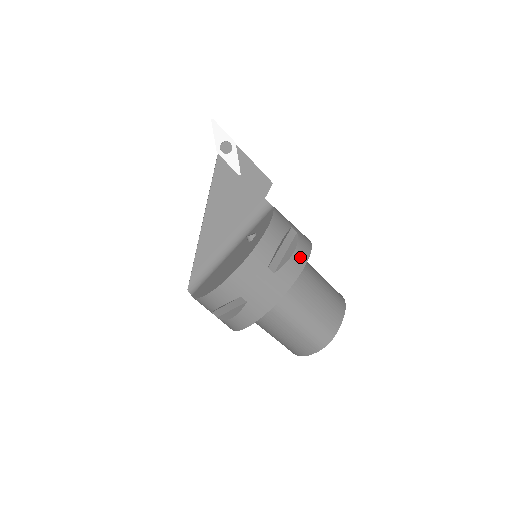
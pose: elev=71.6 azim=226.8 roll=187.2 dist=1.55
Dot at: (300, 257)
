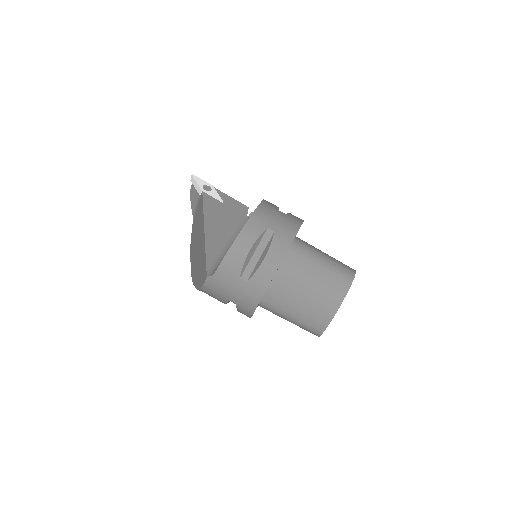
Dot at: occluded
